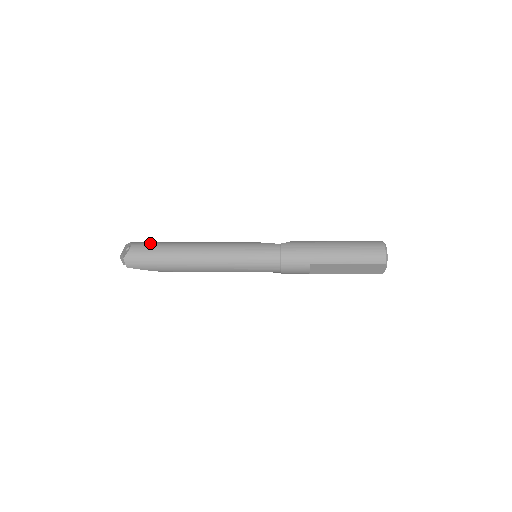
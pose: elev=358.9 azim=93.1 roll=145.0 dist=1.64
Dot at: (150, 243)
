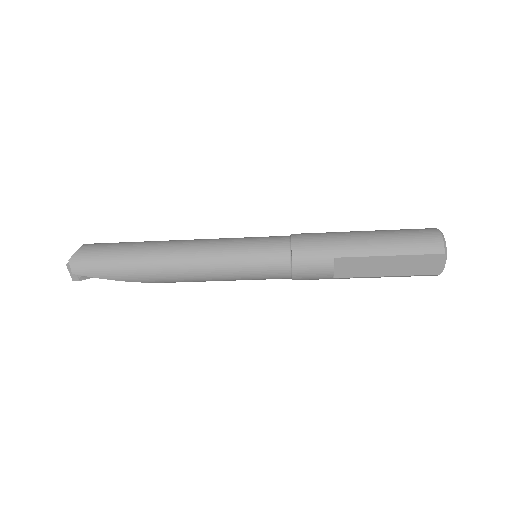
Dot at: occluded
